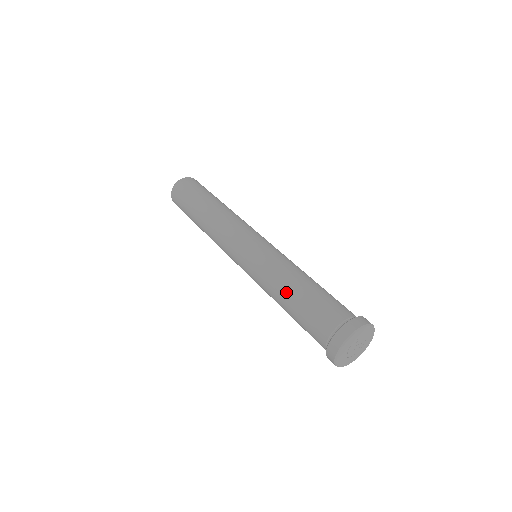
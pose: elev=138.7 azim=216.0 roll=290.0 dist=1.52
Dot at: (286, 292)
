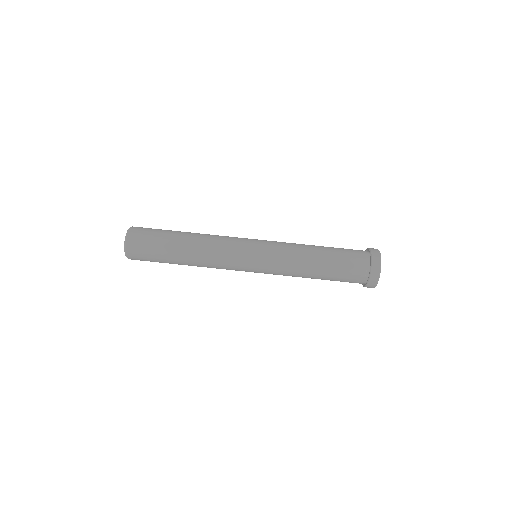
Dot at: (312, 277)
